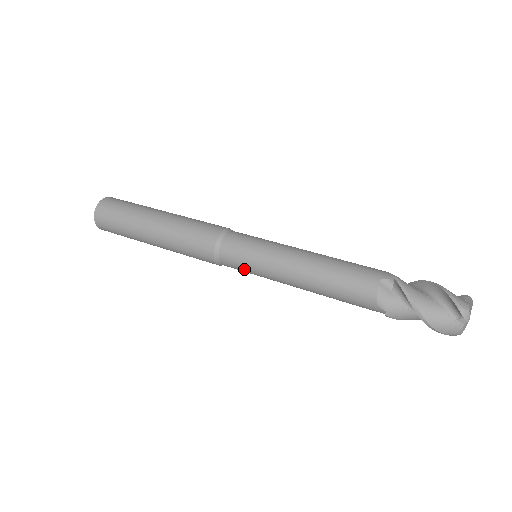
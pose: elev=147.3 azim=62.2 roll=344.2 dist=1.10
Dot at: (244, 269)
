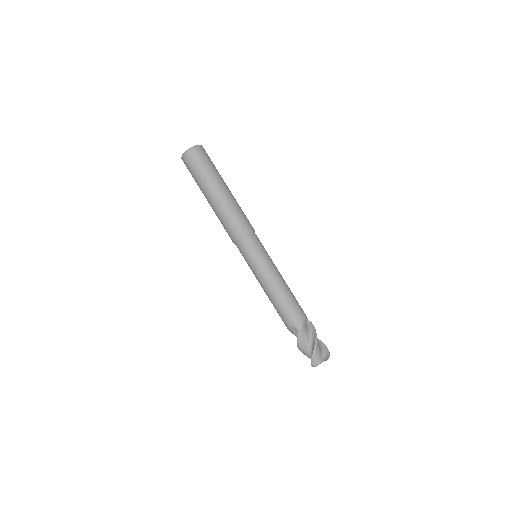
Dot at: occluded
